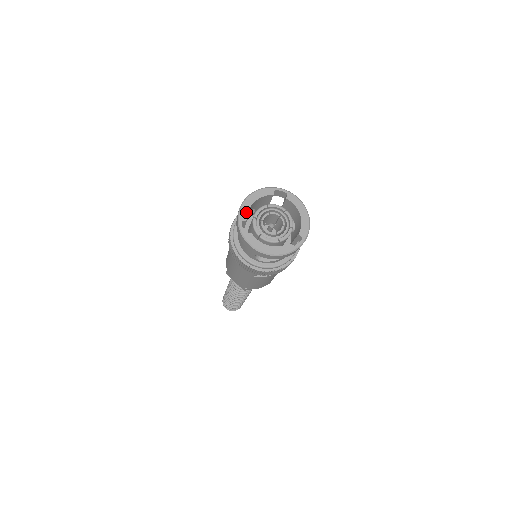
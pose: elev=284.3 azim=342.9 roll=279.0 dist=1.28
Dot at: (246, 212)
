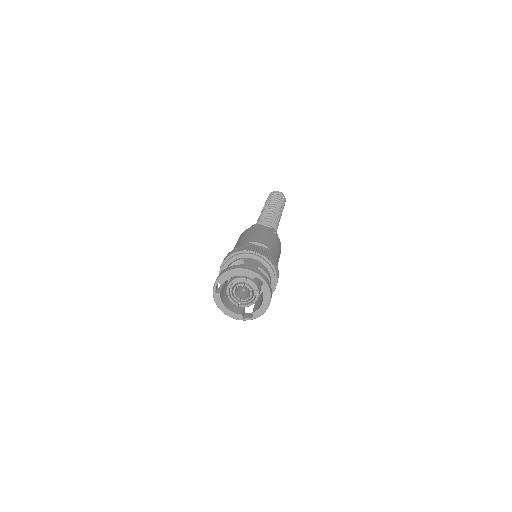
Dot at: (225, 279)
